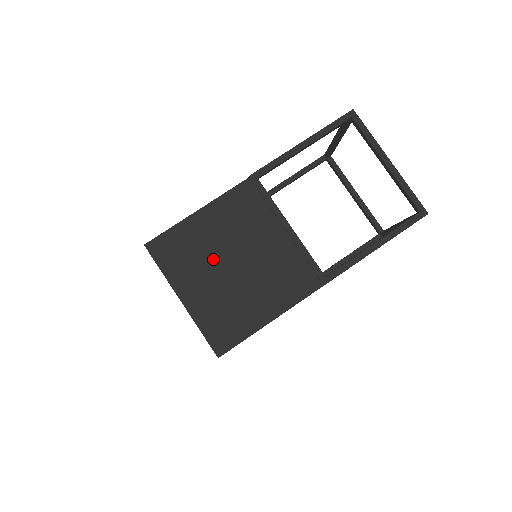
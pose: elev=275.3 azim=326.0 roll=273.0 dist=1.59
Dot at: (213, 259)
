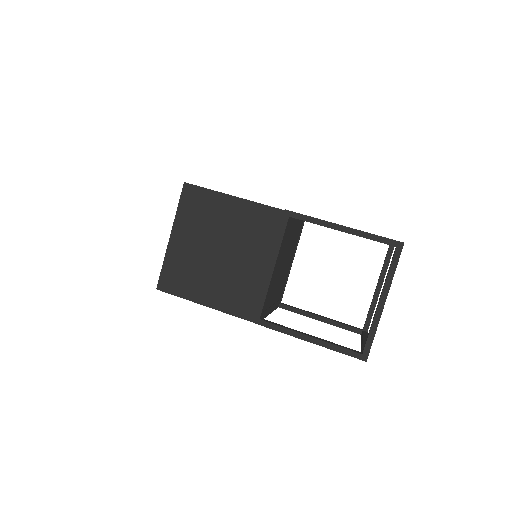
Dot at: (211, 234)
